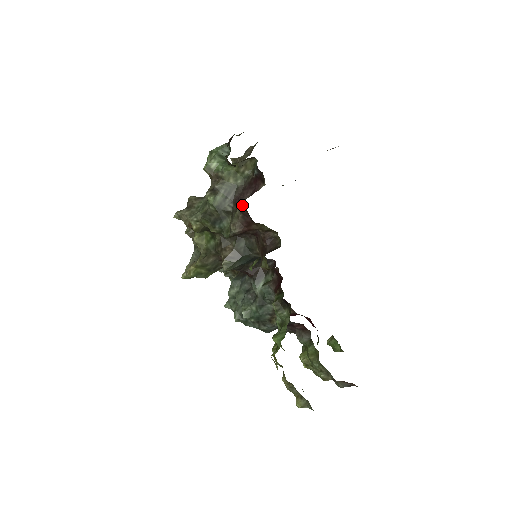
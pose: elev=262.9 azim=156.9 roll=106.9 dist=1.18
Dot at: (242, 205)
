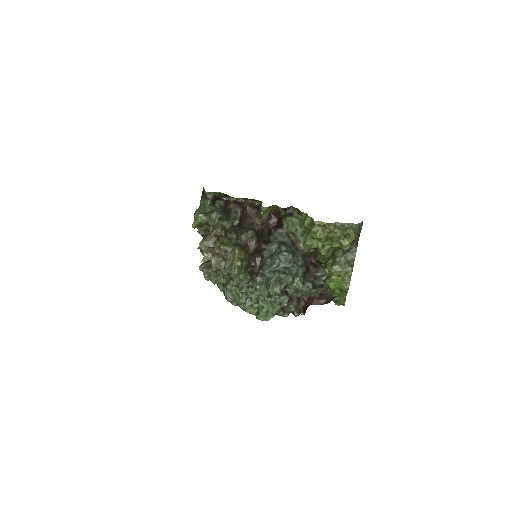
Dot at: (232, 201)
